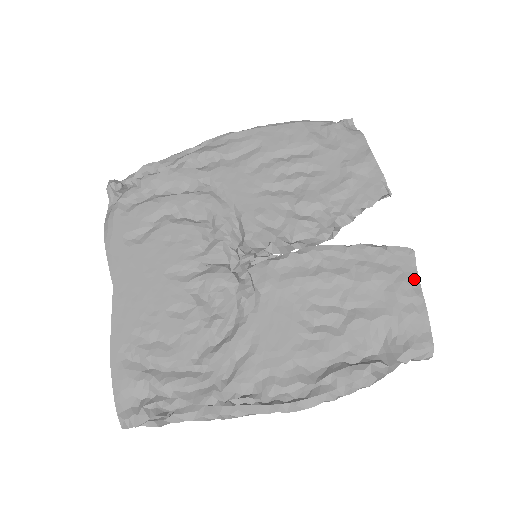
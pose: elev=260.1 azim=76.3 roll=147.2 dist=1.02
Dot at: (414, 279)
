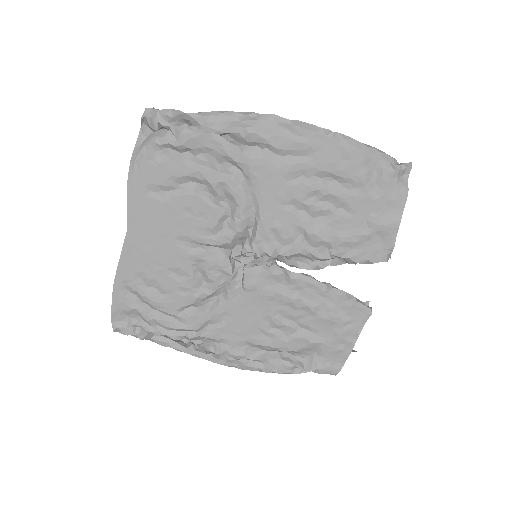
Dot at: (357, 331)
